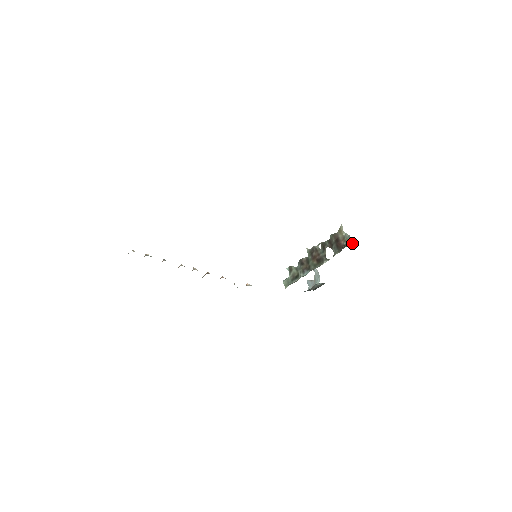
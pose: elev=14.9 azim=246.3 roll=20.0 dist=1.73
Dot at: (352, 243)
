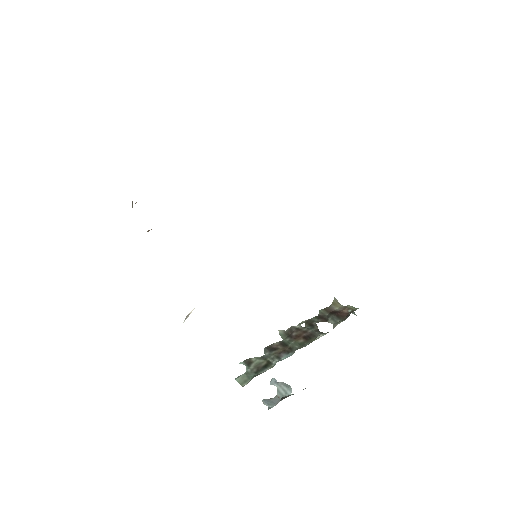
Dot at: occluded
